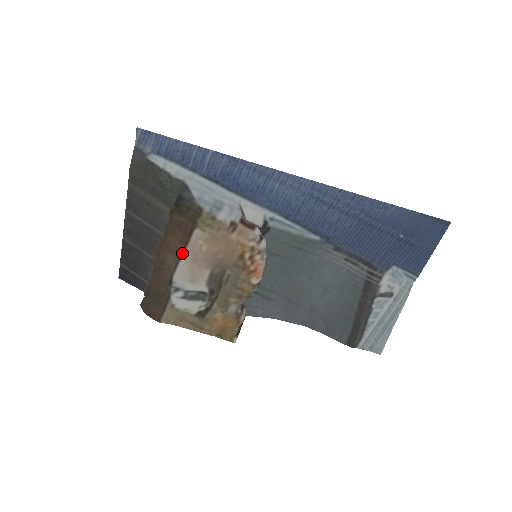
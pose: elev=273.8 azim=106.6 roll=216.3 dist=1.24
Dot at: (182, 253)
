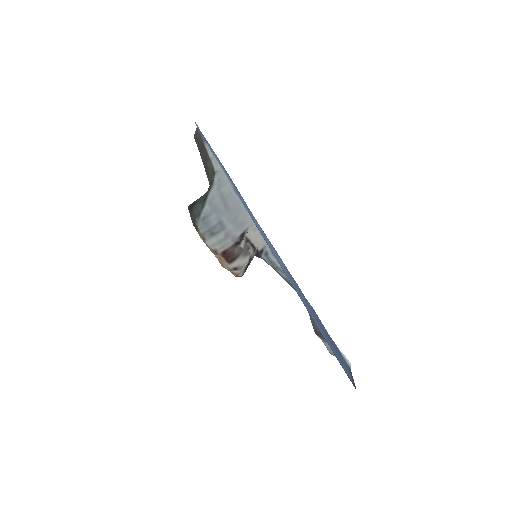
Dot at: occluded
